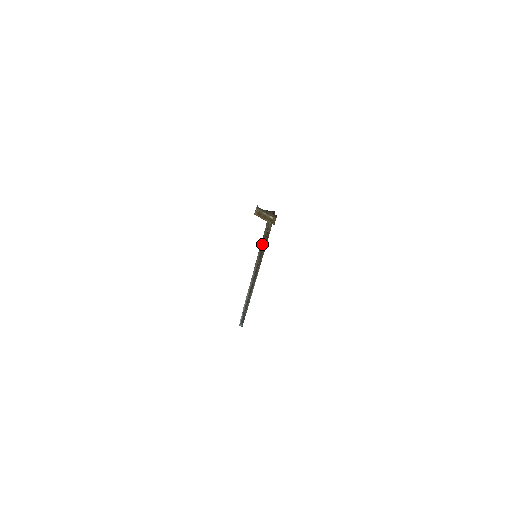
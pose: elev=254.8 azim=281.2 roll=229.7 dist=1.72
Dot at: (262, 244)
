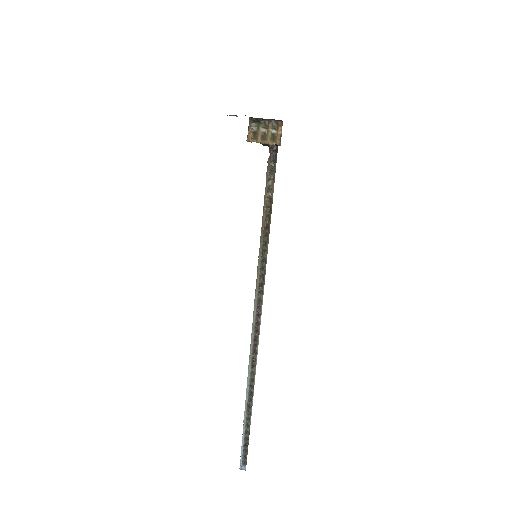
Dot at: (263, 229)
